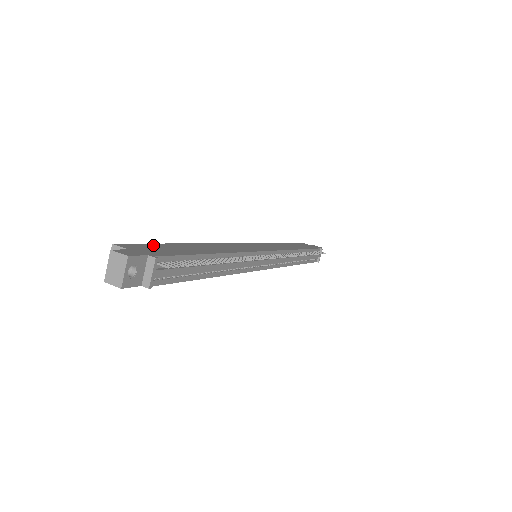
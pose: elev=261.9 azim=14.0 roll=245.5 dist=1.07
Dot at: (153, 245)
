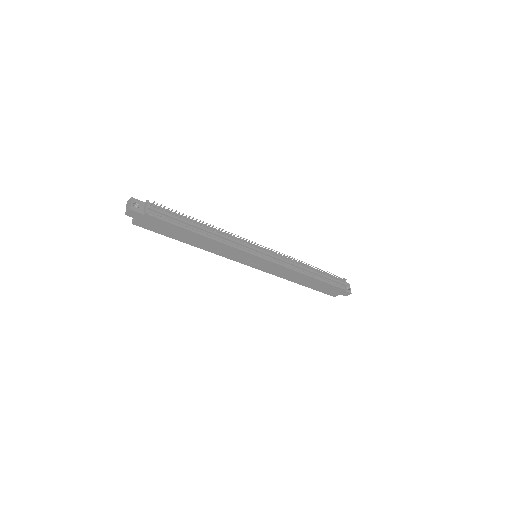
Dot at: occluded
